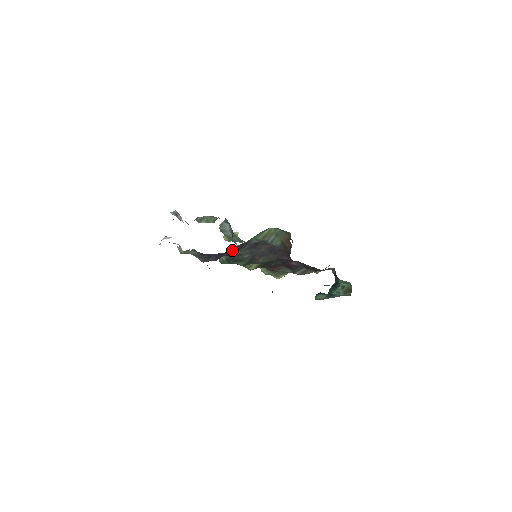
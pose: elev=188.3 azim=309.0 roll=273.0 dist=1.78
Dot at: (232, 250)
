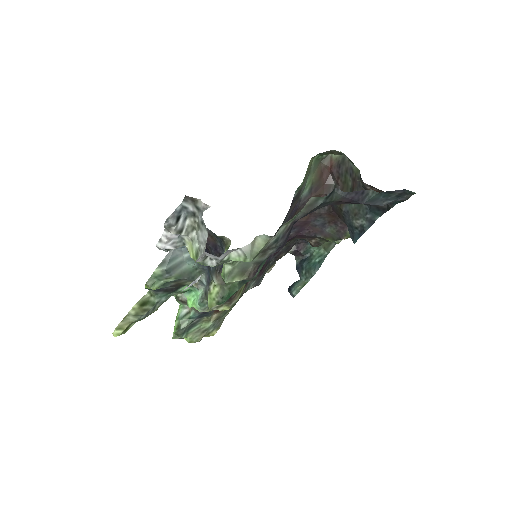
Dot at: occluded
